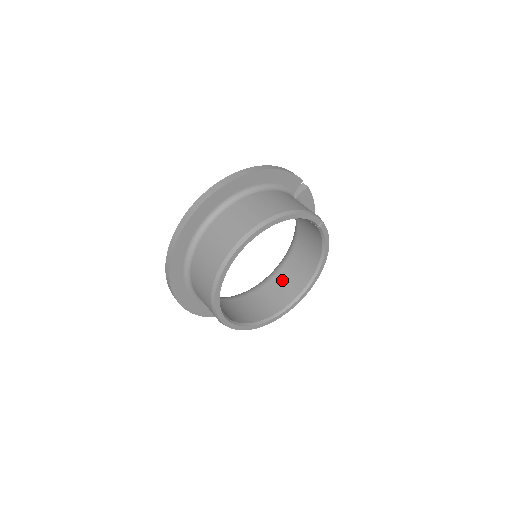
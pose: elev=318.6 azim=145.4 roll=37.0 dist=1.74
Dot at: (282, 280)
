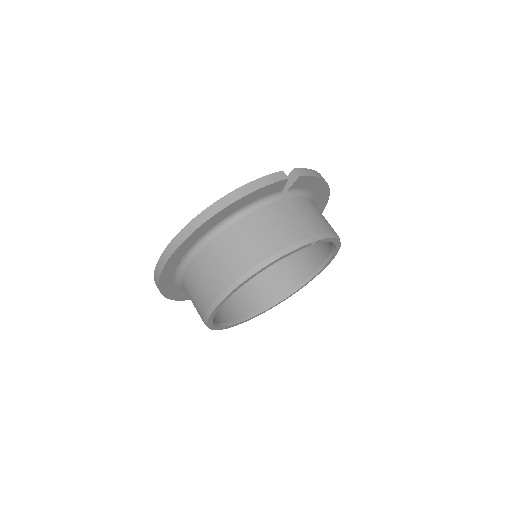
Dot at: occluded
